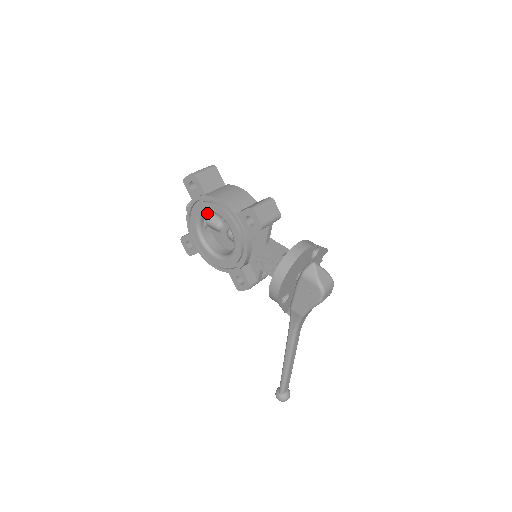
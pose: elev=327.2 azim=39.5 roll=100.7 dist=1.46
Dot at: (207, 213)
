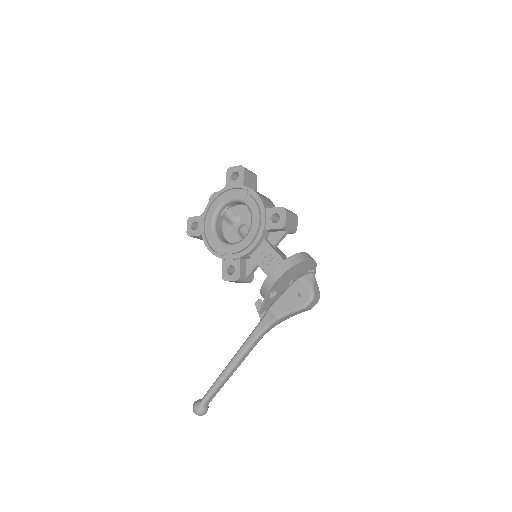
Dot at: (232, 204)
